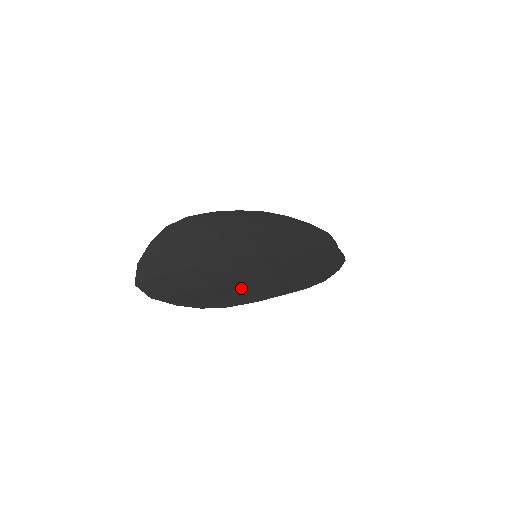
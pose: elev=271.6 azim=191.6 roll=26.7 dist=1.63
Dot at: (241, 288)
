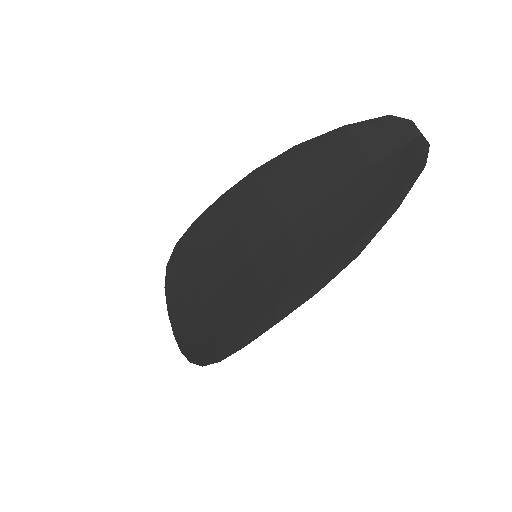
Dot at: (233, 326)
